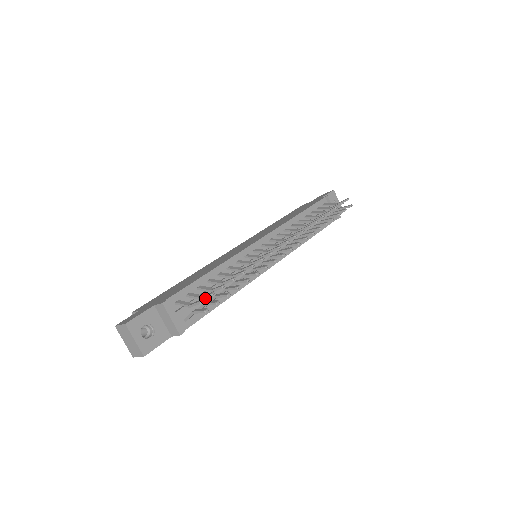
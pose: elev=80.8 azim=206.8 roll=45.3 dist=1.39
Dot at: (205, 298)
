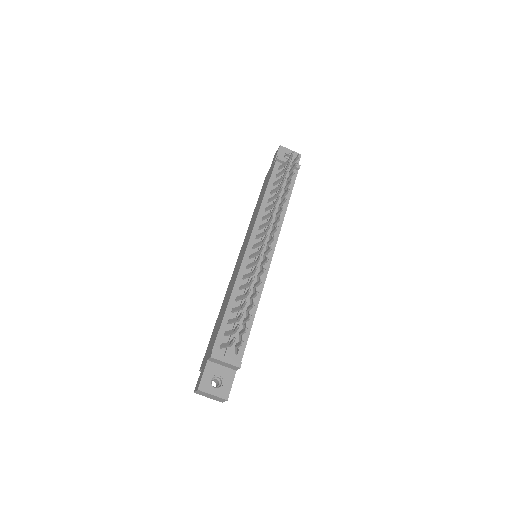
Dot at: occluded
